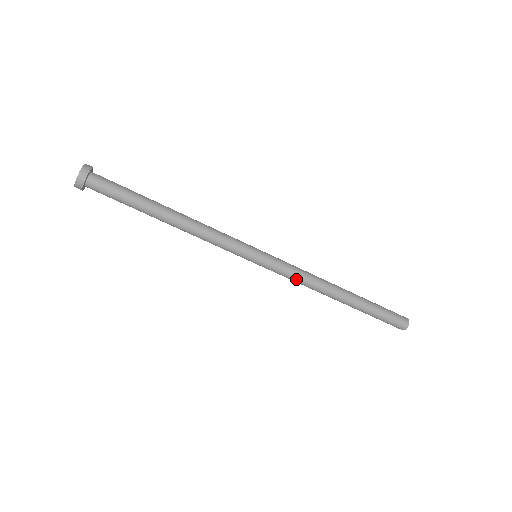
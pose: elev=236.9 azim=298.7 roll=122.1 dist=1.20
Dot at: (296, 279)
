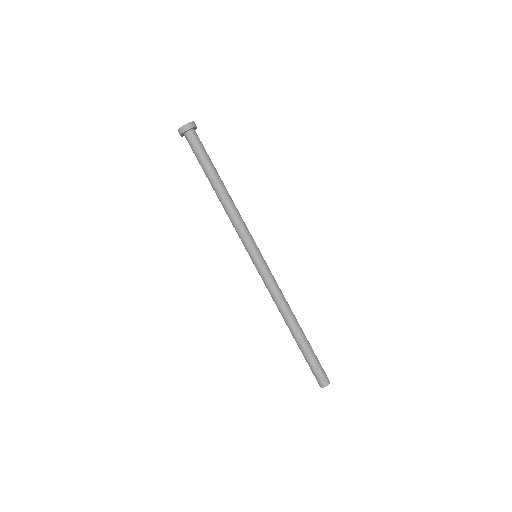
Dot at: (275, 289)
